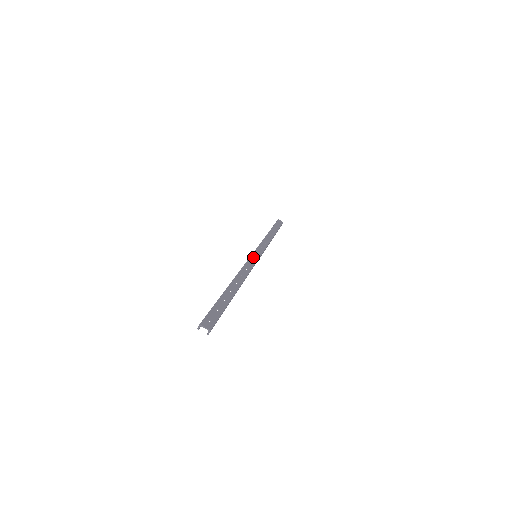
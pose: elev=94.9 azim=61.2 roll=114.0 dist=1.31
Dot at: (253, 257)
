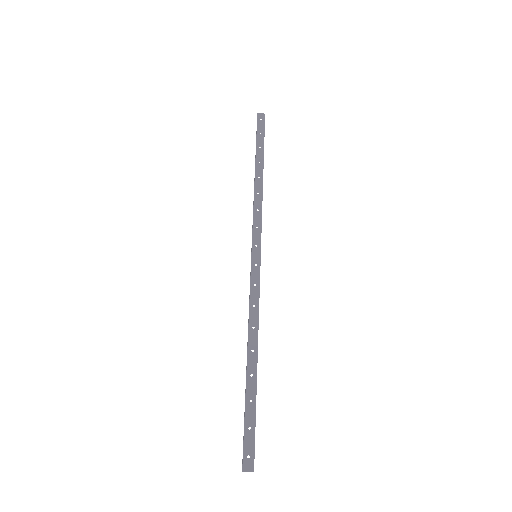
Dot at: (254, 266)
